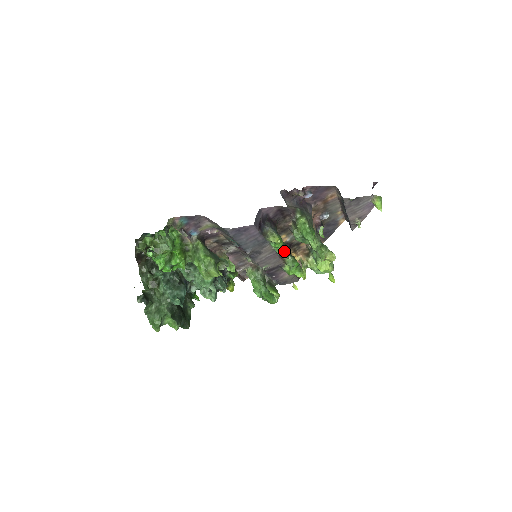
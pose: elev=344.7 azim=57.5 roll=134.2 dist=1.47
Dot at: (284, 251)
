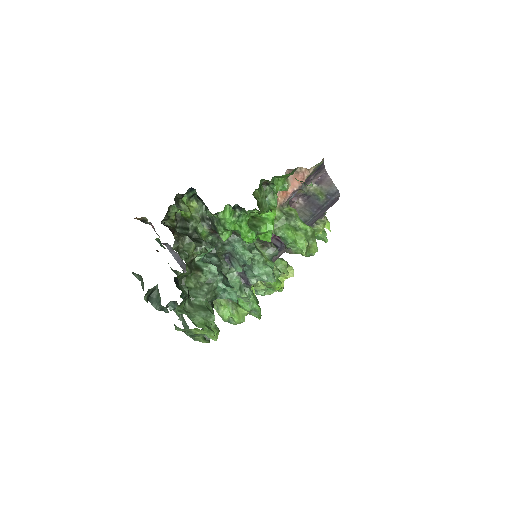
Dot at: occluded
